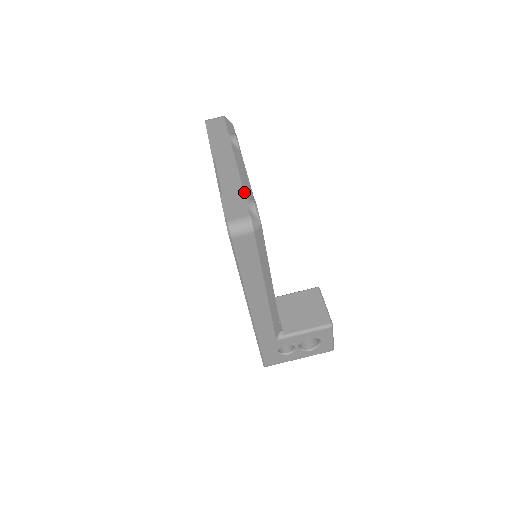
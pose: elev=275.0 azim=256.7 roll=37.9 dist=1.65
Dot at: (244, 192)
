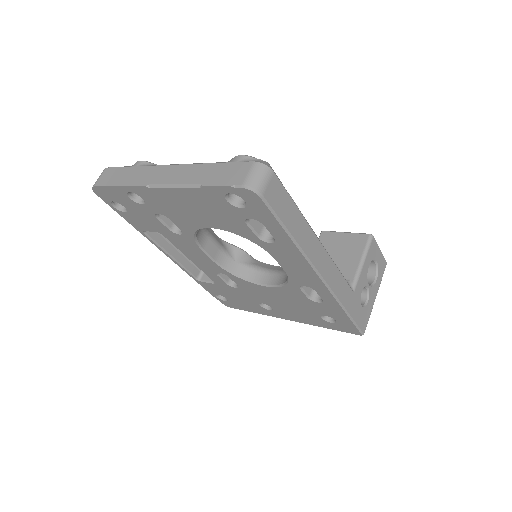
Dot at: (218, 163)
